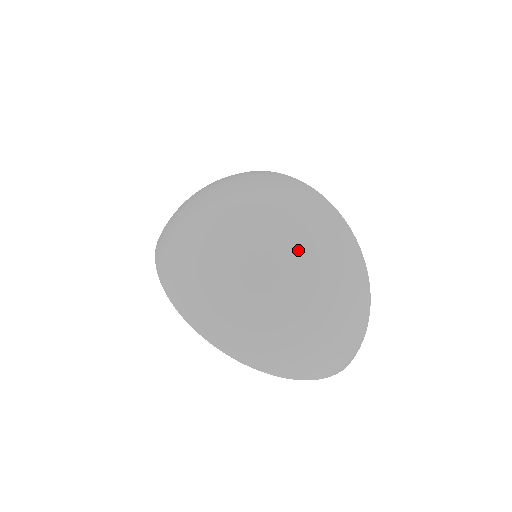
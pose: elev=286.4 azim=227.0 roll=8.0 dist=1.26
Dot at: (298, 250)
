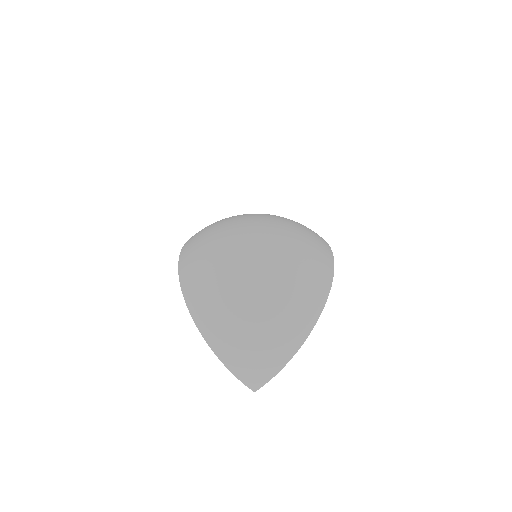
Dot at: (277, 247)
